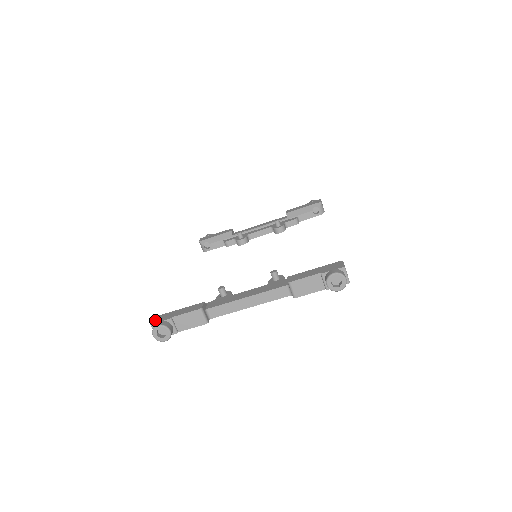
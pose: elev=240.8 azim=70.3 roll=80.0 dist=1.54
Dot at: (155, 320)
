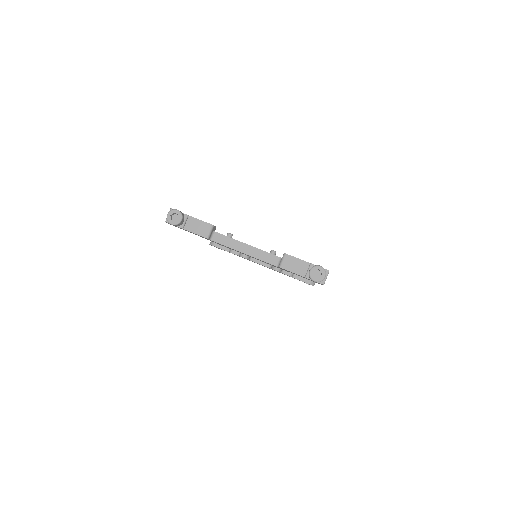
Dot at: occluded
